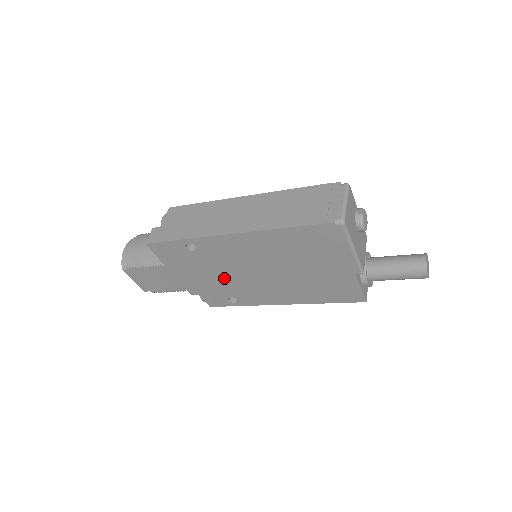
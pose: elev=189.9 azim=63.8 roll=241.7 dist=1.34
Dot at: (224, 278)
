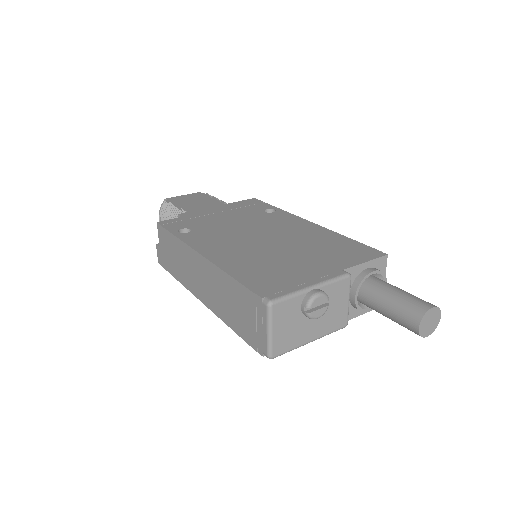
Dot at: occluded
